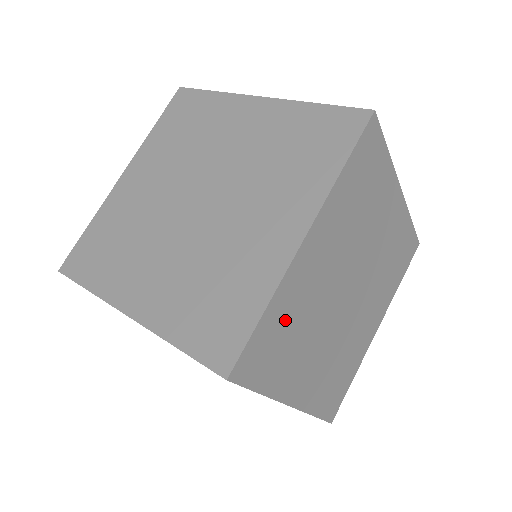
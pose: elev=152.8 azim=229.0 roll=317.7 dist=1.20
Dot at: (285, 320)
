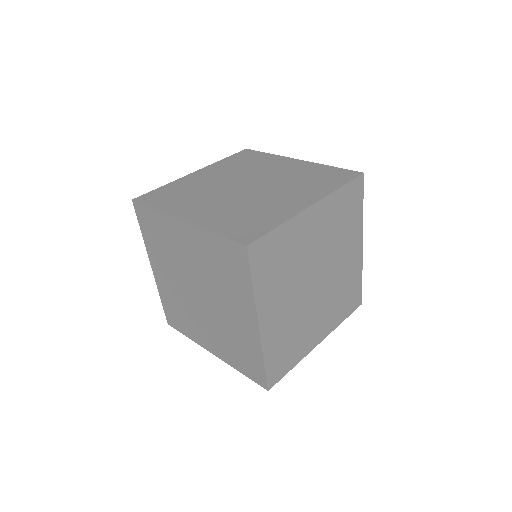
Dot at: (280, 346)
